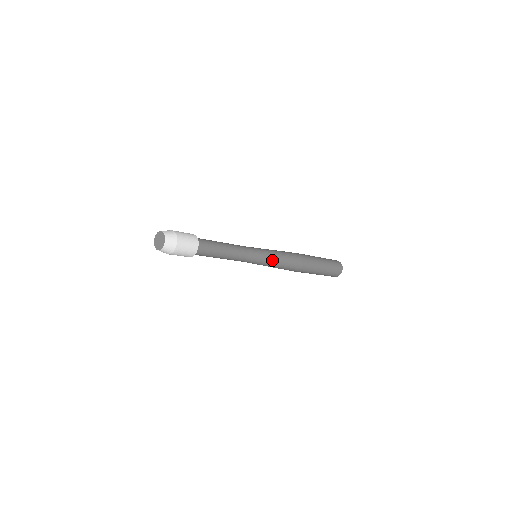
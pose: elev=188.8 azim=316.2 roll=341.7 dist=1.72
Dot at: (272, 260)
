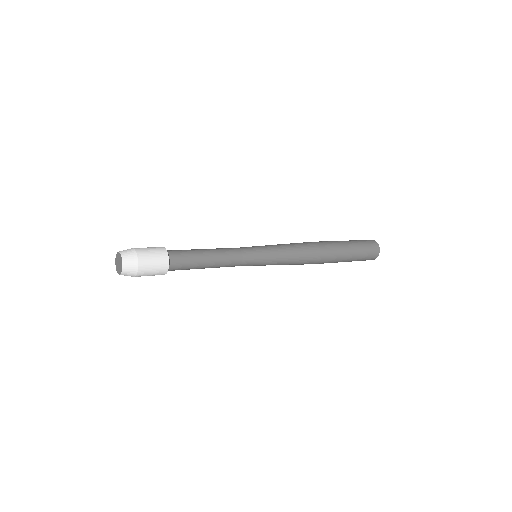
Dot at: (274, 264)
